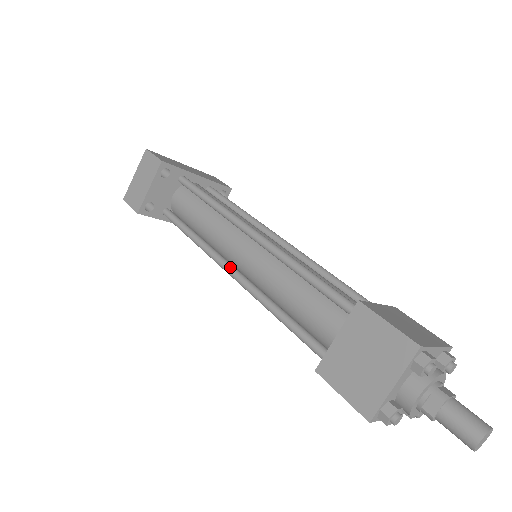
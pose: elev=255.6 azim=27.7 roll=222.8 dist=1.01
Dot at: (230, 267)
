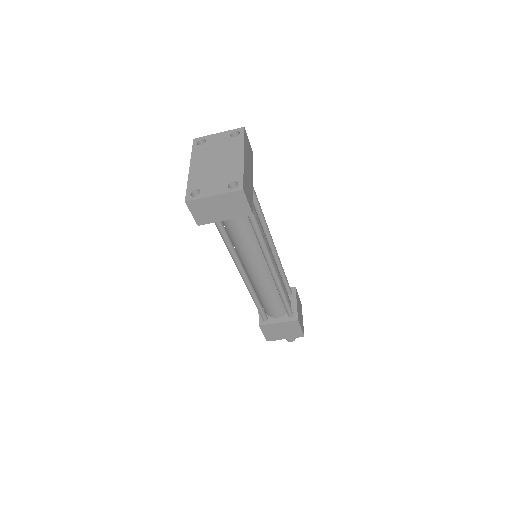
Dot at: (244, 272)
